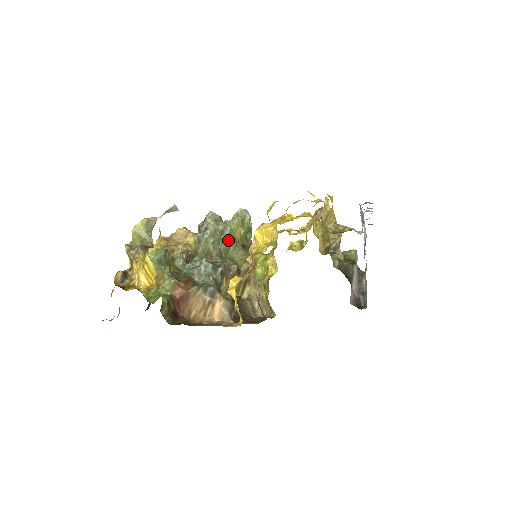
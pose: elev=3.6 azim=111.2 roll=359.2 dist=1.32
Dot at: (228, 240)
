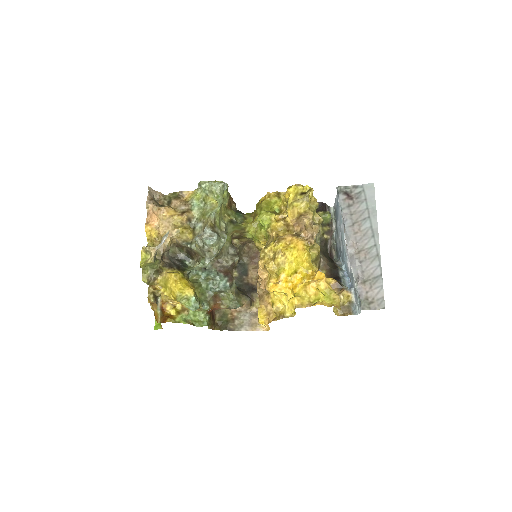
Dot at: occluded
